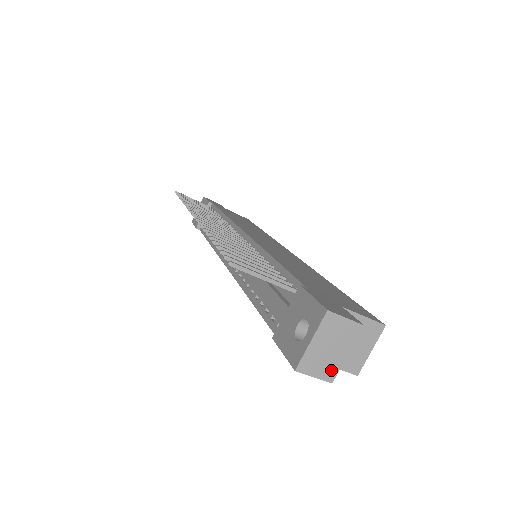
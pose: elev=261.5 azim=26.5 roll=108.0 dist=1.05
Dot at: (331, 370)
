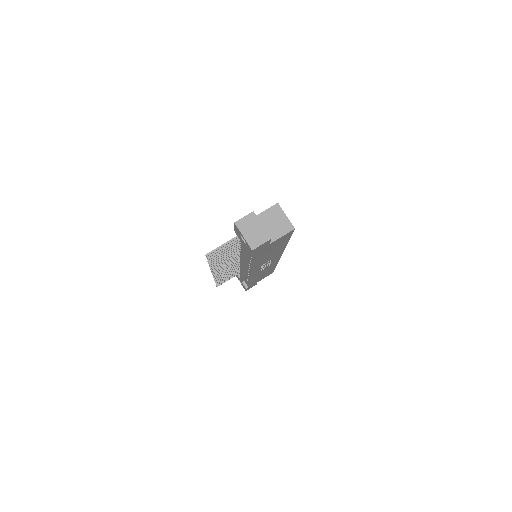
Dot at: (264, 236)
